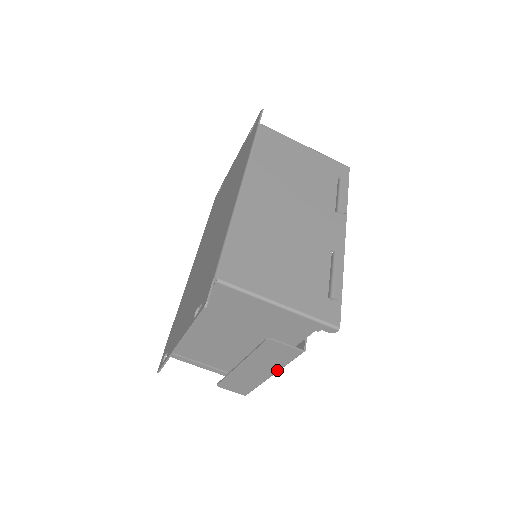
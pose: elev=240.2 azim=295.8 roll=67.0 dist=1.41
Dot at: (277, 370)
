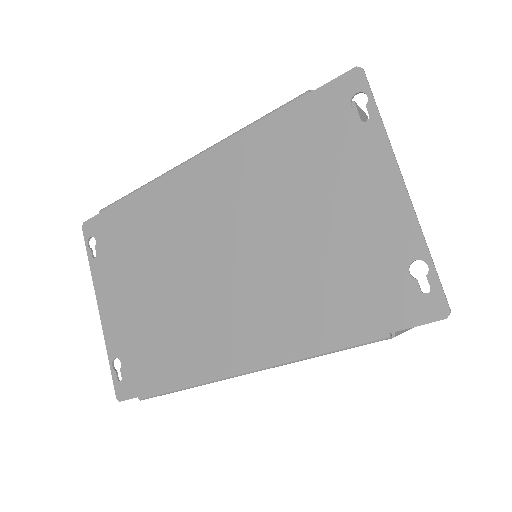
Dot at: occluded
